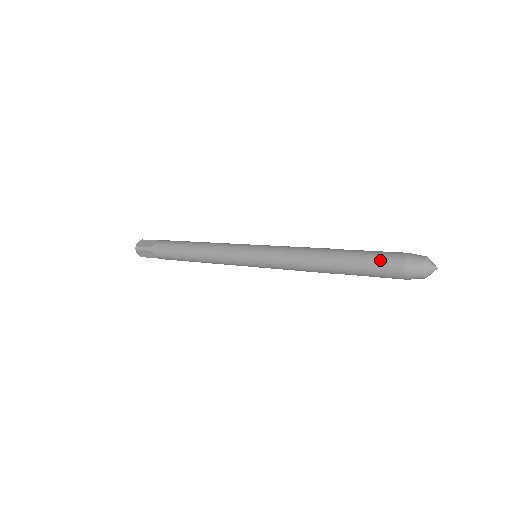
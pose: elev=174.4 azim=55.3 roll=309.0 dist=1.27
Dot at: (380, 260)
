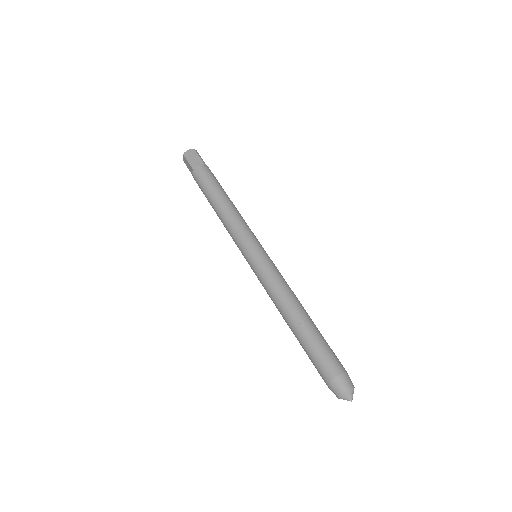
Dot at: (315, 367)
